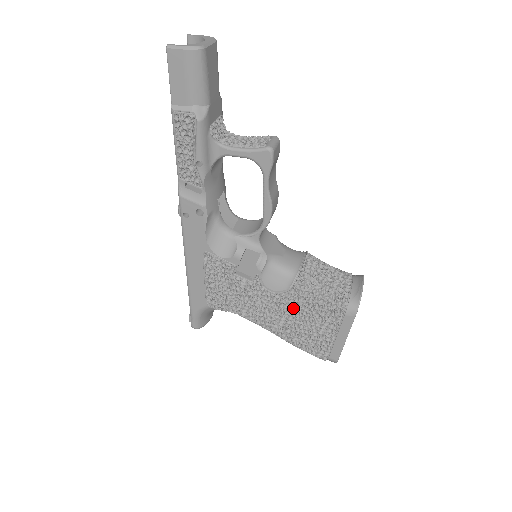
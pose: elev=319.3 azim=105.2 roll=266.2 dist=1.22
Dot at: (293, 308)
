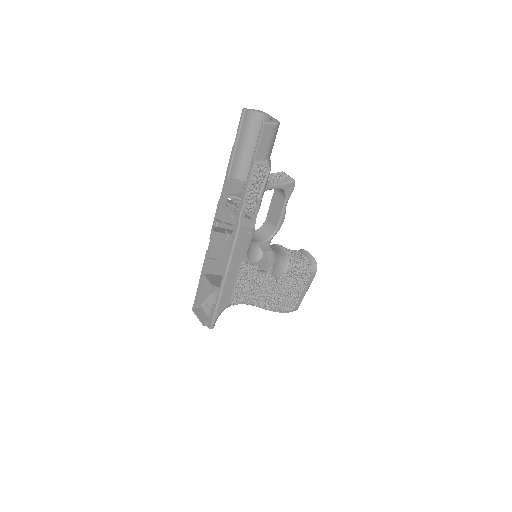
Dot at: (286, 282)
